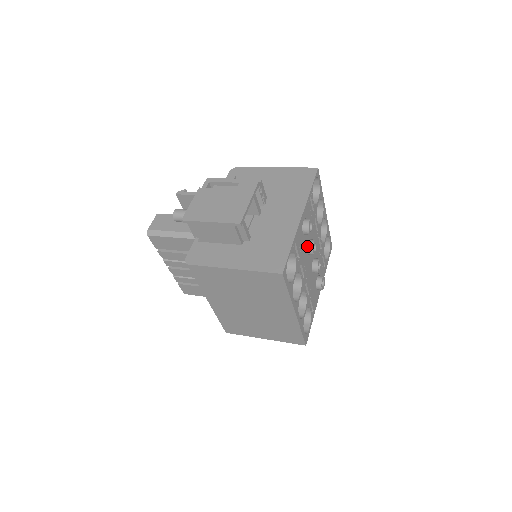
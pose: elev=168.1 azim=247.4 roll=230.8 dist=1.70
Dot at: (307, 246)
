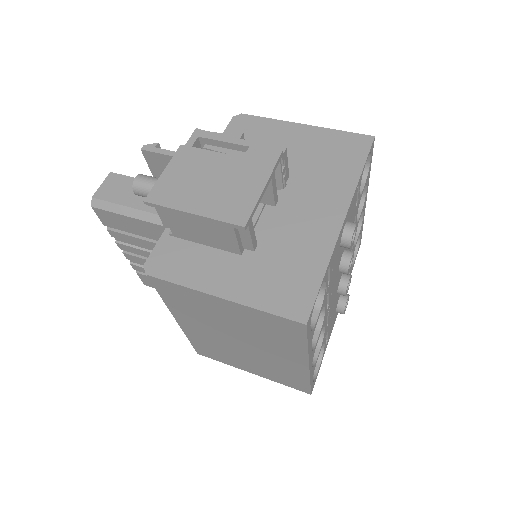
Dot at: (340, 260)
